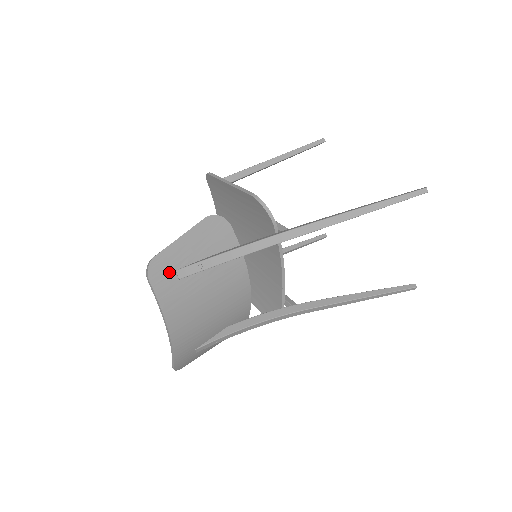
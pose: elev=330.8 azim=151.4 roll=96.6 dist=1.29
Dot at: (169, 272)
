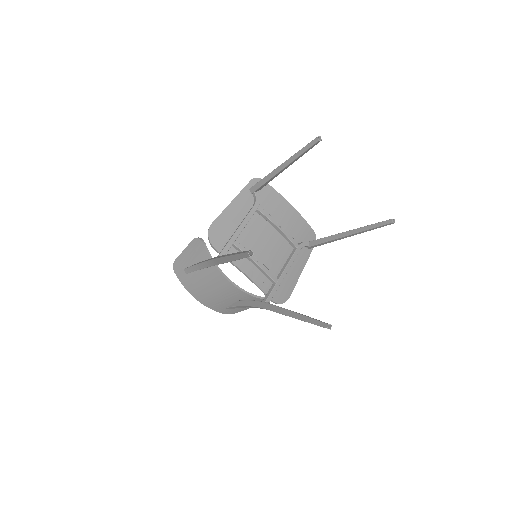
Dot at: (181, 269)
